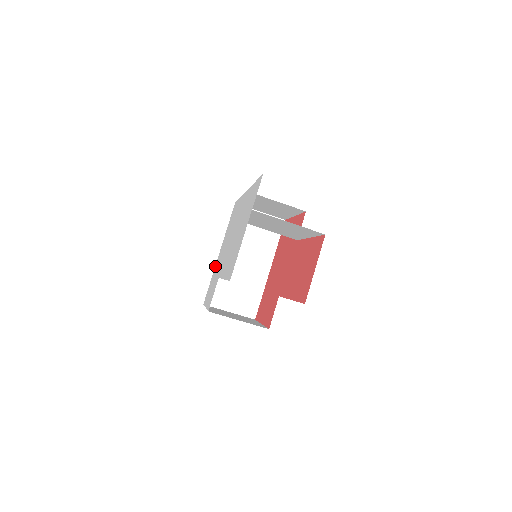
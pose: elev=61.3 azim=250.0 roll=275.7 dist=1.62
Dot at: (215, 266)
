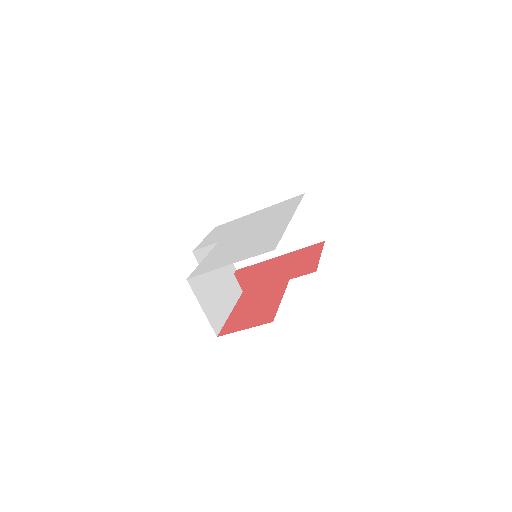
Dot at: (246, 216)
